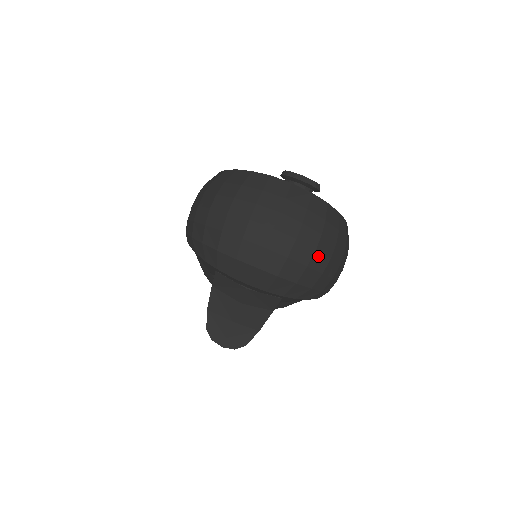
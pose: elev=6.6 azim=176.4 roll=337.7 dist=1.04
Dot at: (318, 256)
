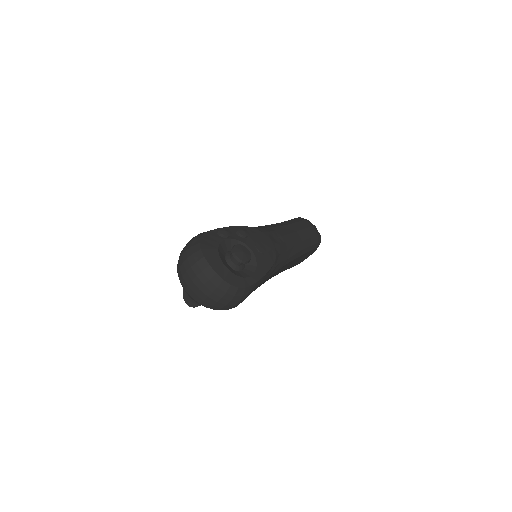
Dot at: (210, 299)
